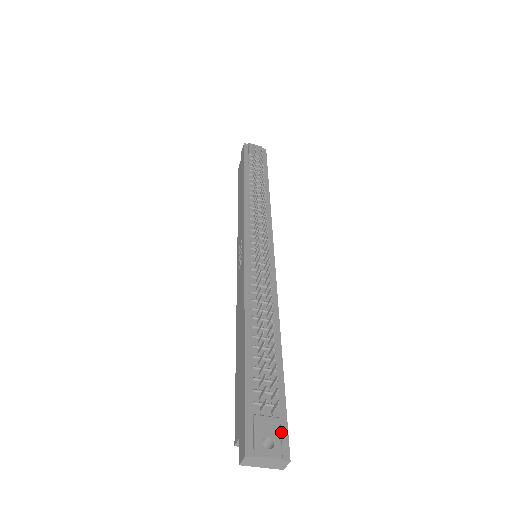
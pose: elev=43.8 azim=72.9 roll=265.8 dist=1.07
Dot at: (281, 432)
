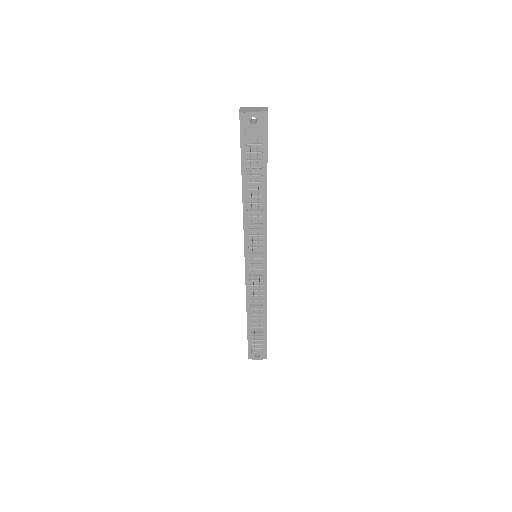
Dot at: (264, 352)
